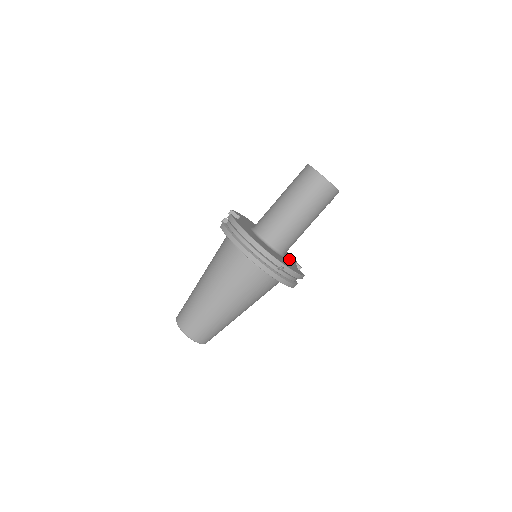
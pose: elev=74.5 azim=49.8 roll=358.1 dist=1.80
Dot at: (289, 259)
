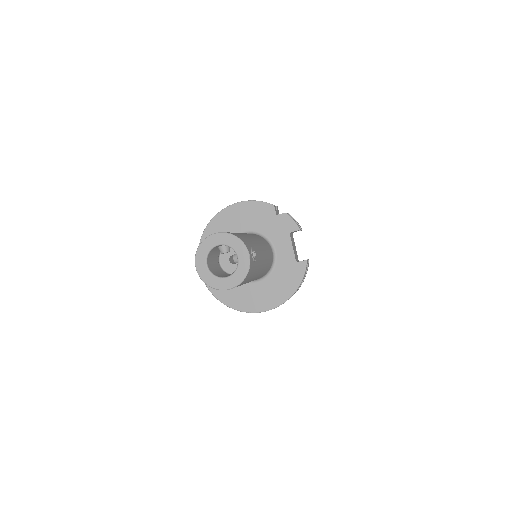
Dot at: (281, 247)
